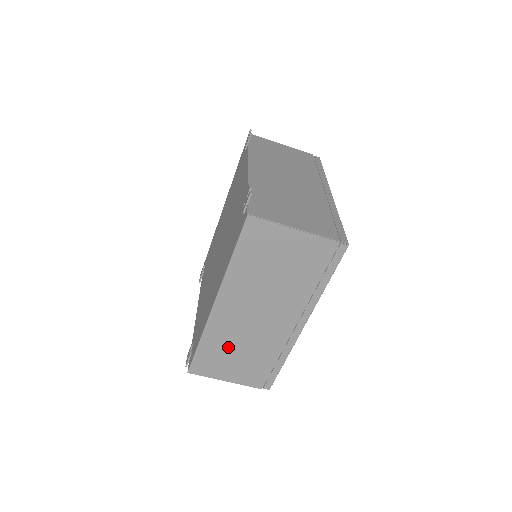
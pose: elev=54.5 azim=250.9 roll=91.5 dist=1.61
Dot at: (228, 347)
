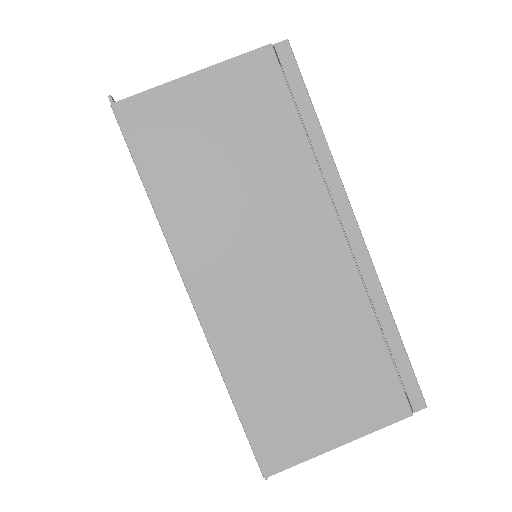
Dot at: (281, 367)
